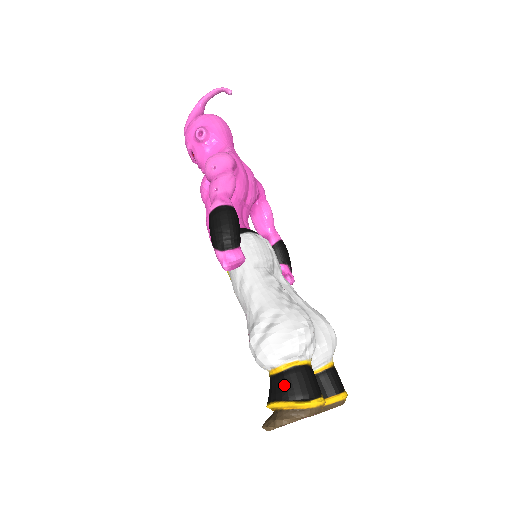
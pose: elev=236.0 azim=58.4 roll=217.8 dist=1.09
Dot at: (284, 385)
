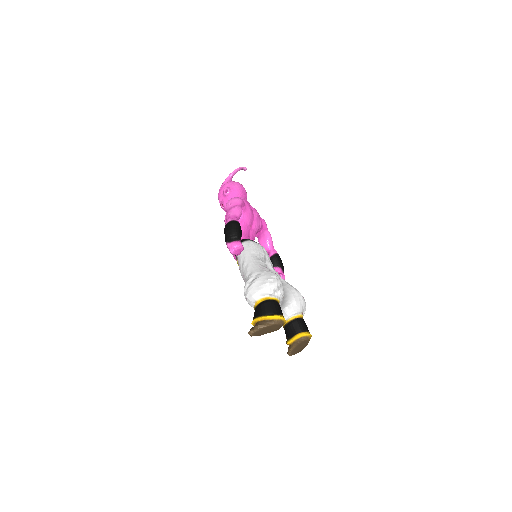
Dot at: (260, 309)
